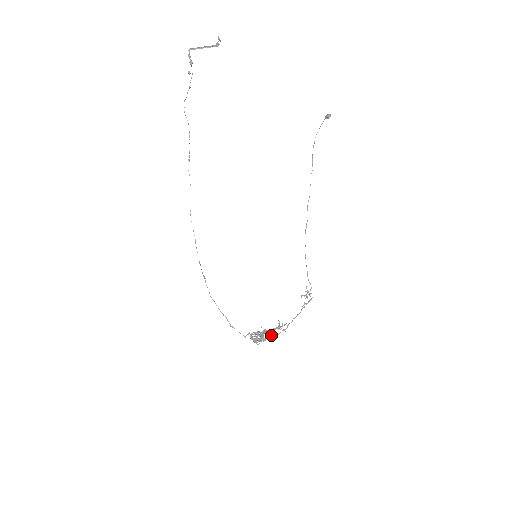
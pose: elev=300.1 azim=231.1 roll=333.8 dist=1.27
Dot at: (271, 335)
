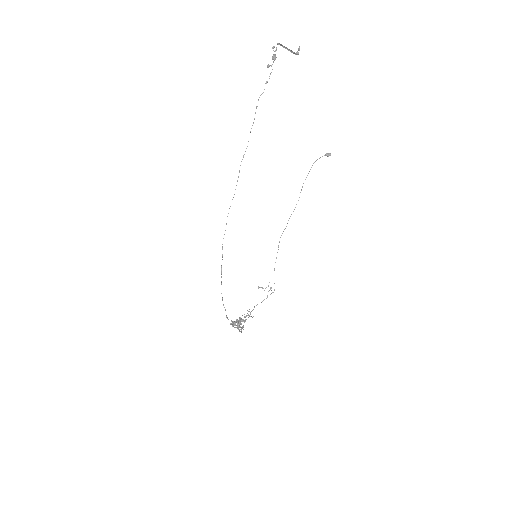
Dot at: occluded
